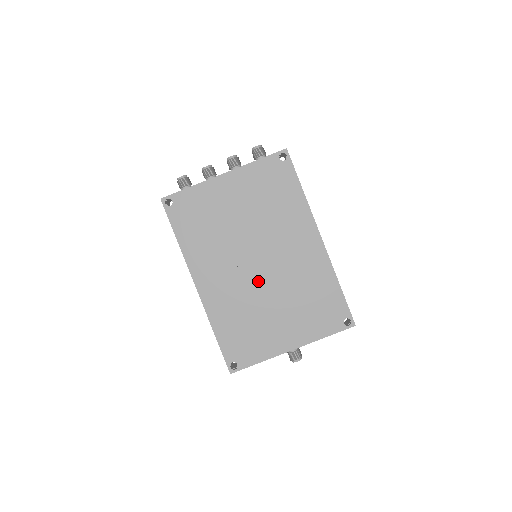
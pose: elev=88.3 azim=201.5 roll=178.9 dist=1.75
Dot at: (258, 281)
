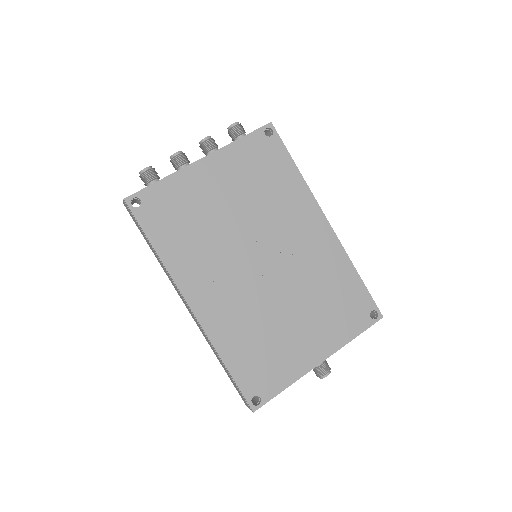
Dot at: (266, 285)
